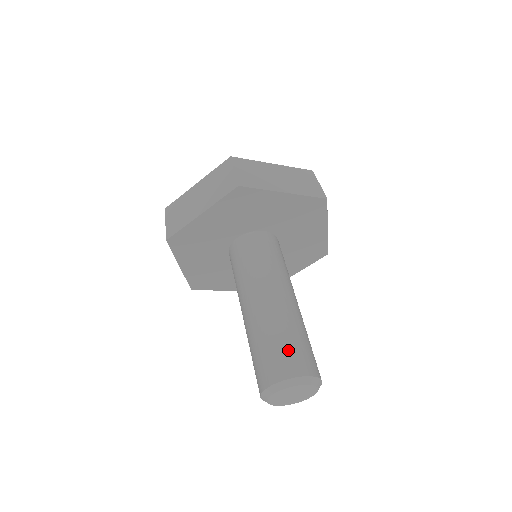
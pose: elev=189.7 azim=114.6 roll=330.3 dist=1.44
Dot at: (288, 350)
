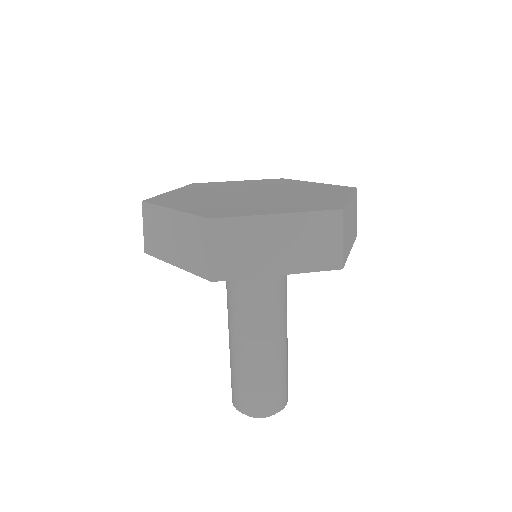
Dot at: (256, 394)
